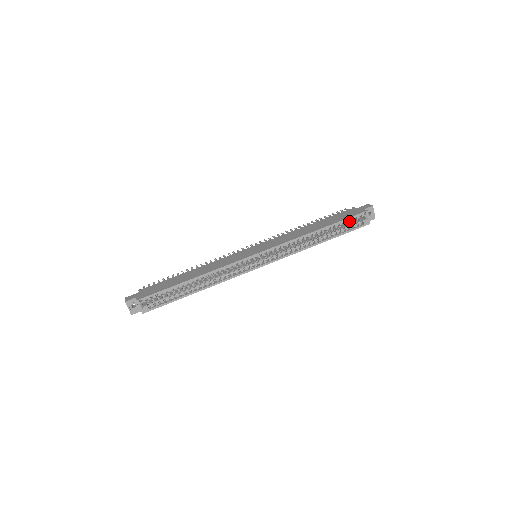
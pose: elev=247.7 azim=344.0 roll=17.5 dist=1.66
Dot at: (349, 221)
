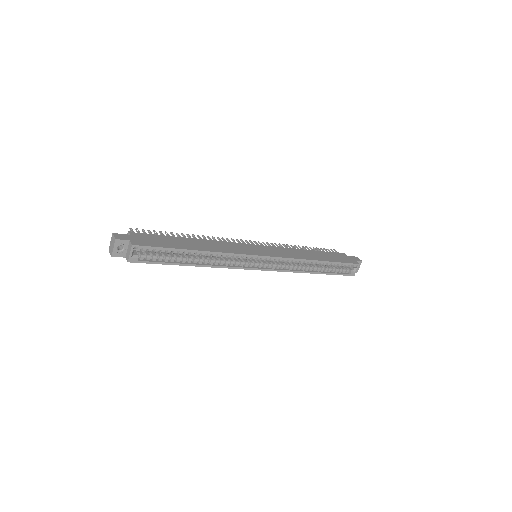
Dot at: (343, 265)
